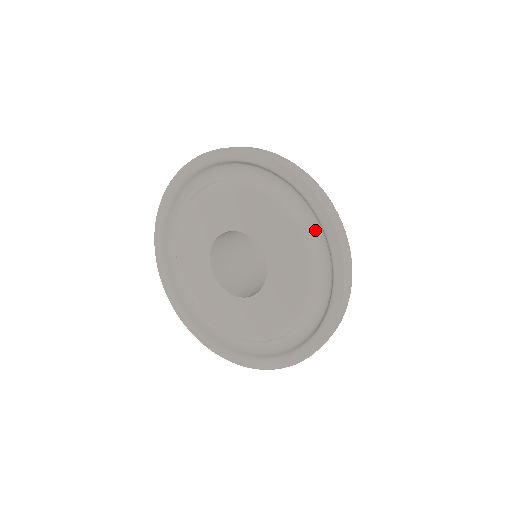
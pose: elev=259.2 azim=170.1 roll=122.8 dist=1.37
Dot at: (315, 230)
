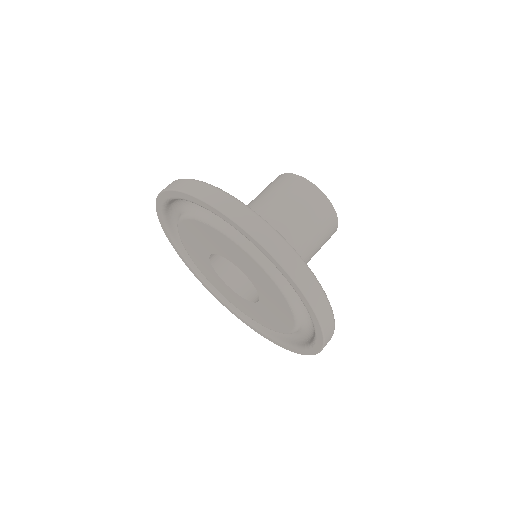
Dot at: occluded
